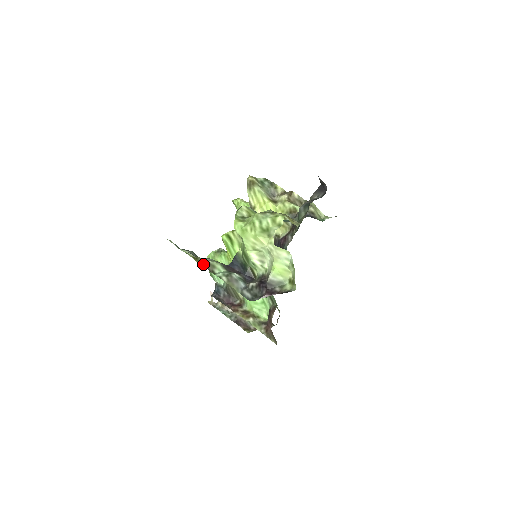
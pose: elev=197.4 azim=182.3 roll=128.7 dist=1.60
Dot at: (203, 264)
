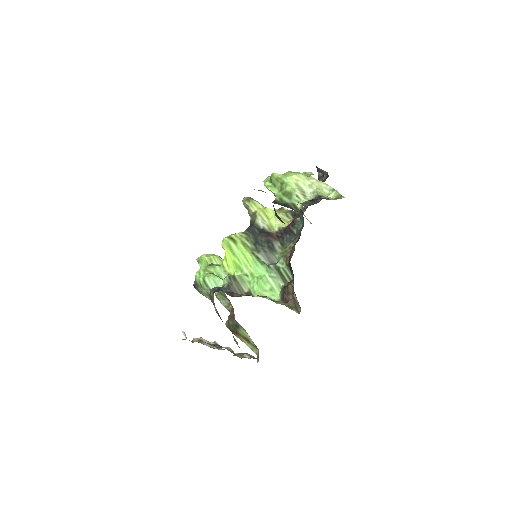
Dot at: occluded
